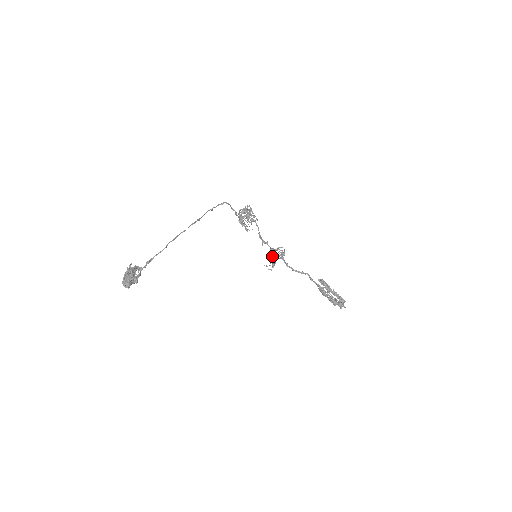
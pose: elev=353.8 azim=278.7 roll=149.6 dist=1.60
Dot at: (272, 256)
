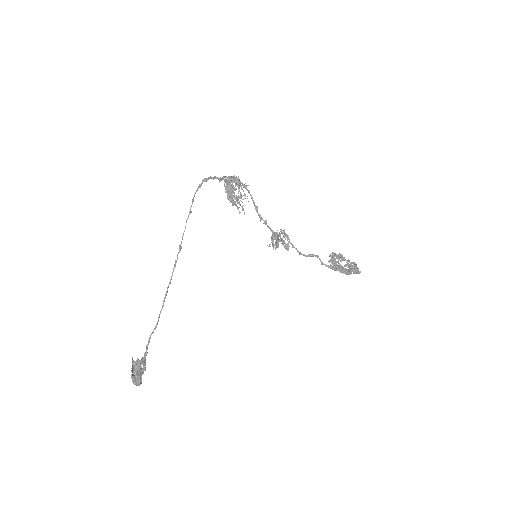
Dot at: (274, 238)
